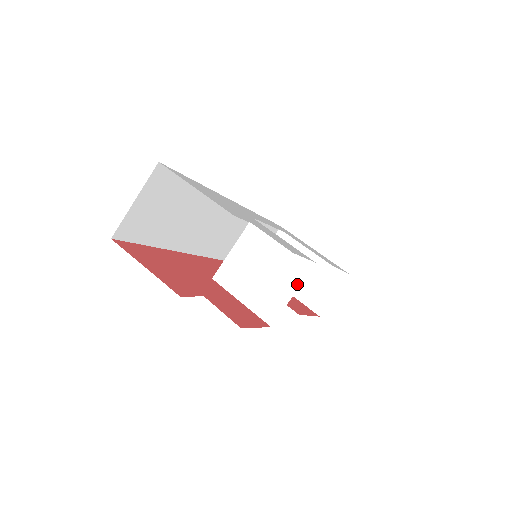
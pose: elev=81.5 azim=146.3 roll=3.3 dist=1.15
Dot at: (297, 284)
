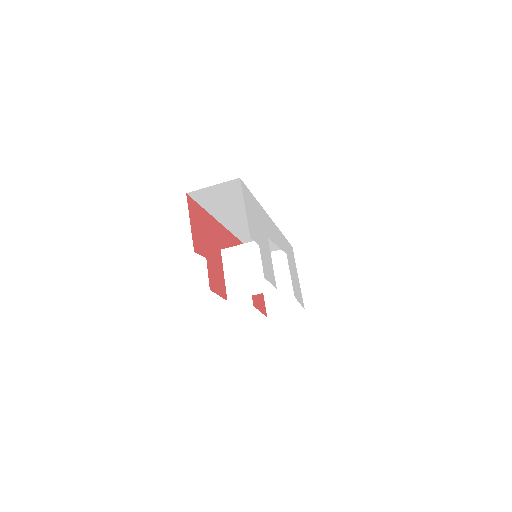
Dot at: (259, 292)
